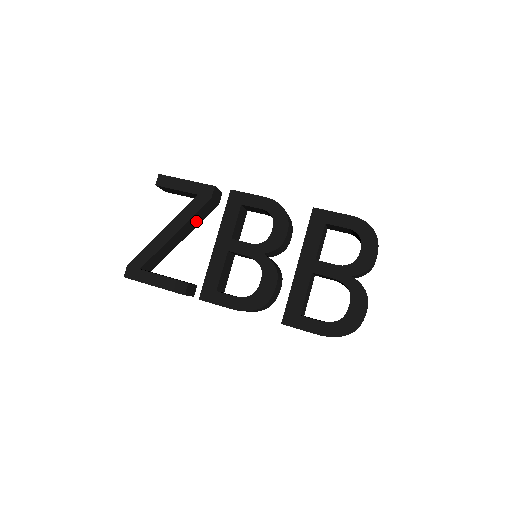
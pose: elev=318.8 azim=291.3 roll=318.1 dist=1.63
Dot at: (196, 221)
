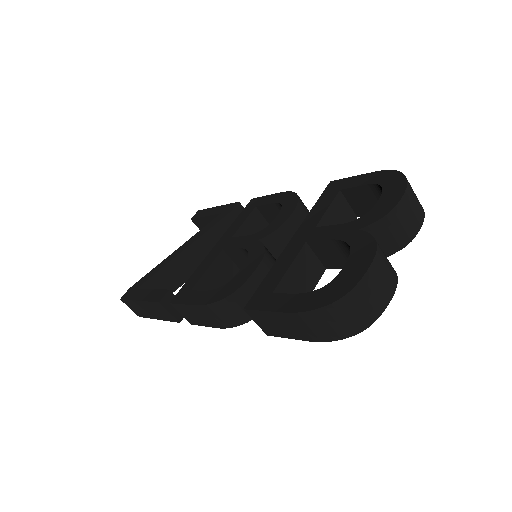
Dot at: occluded
